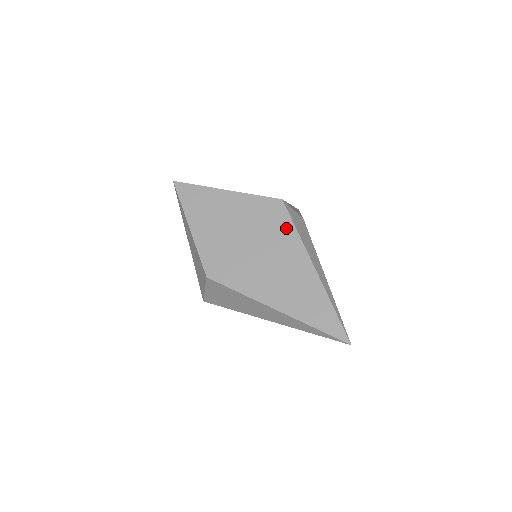
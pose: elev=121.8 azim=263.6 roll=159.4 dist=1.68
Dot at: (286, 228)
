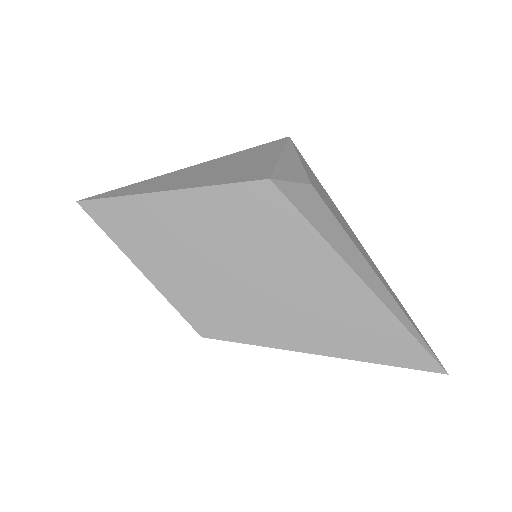
Dot at: (293, 228)
